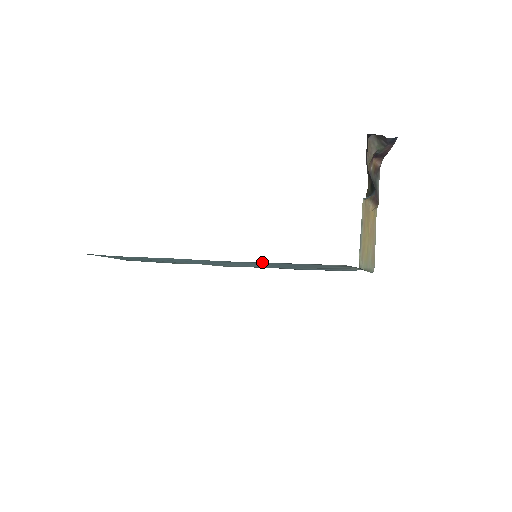
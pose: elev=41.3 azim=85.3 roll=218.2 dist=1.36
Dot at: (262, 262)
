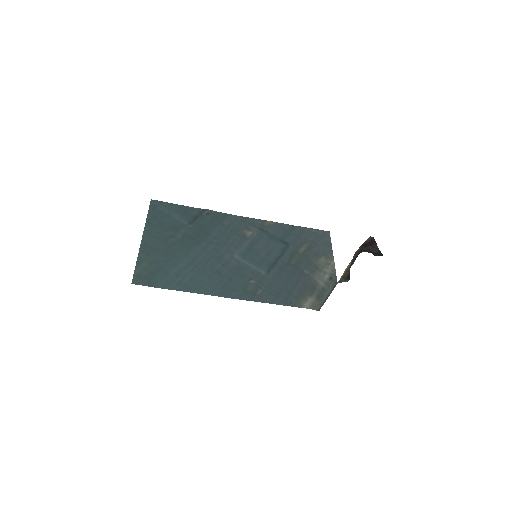
Dot at: (255, 301)
